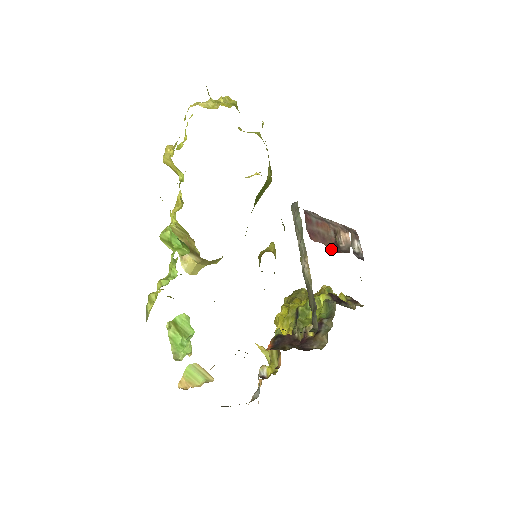
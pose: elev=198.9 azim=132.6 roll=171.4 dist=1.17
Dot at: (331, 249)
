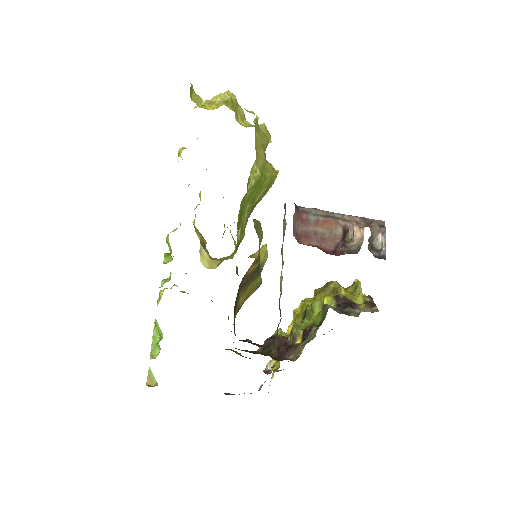
Dot at: (331, 251)
